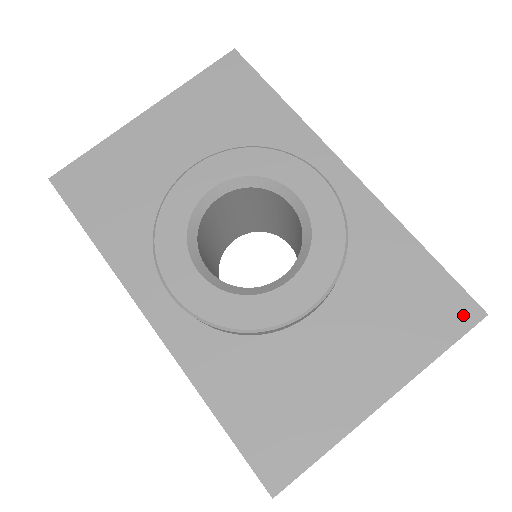
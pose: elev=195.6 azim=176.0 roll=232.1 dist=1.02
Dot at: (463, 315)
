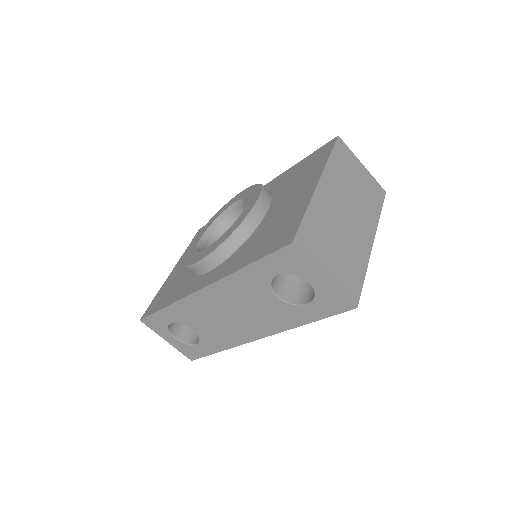
Dot at: (329, 146)
